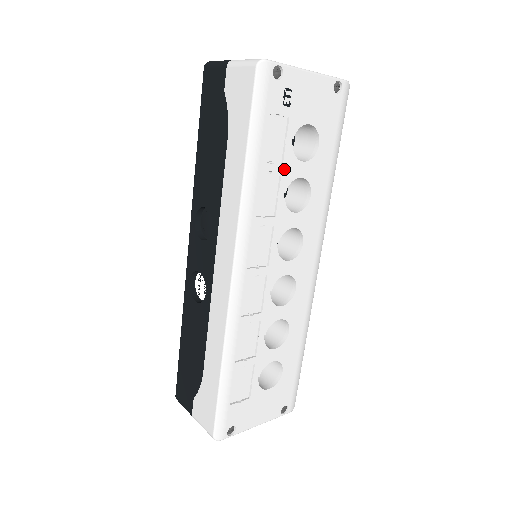
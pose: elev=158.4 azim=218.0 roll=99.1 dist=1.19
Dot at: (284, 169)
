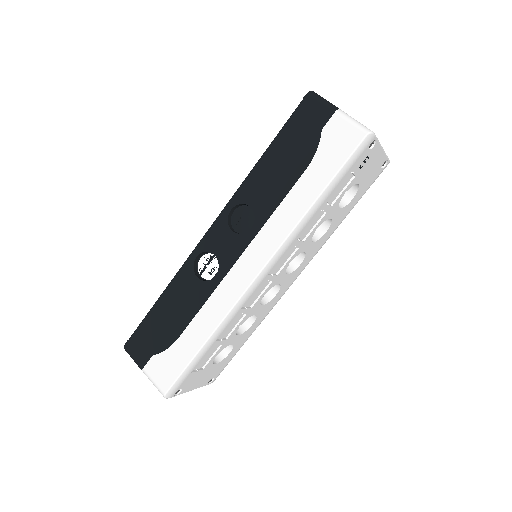
Dot at: (329, 210)
